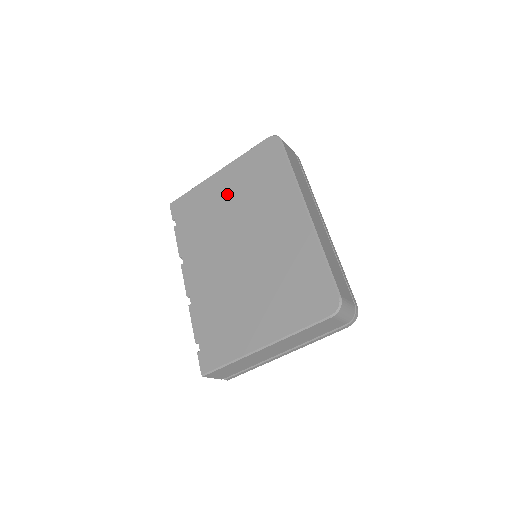
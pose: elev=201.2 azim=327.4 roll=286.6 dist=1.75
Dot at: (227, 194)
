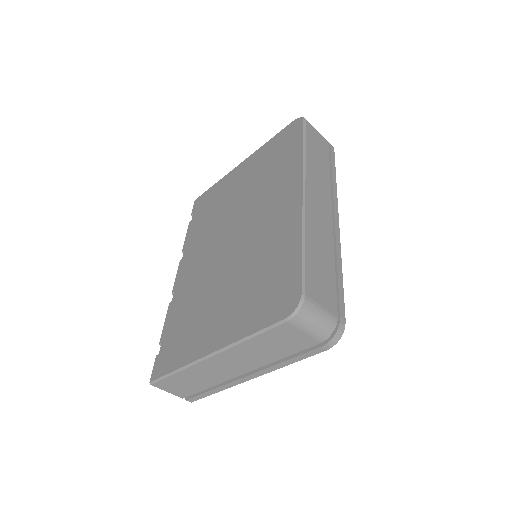
Dot at: (240, 184)
